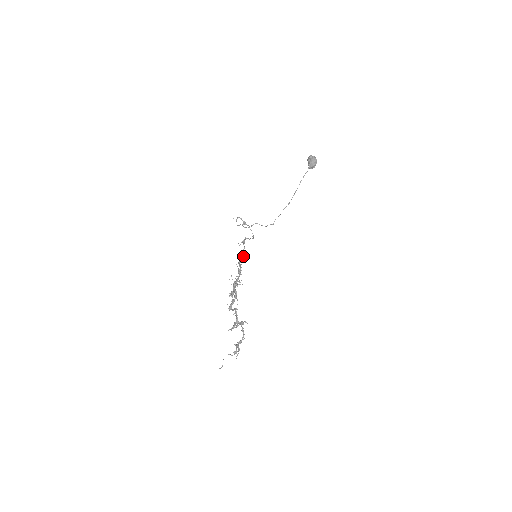
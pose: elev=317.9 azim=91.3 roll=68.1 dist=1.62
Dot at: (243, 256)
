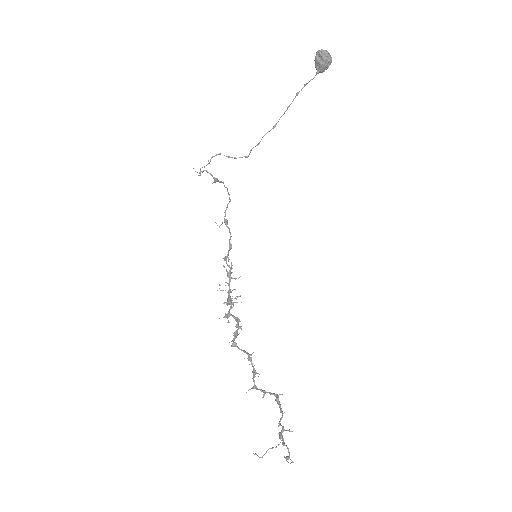
Dot at: (230, 249)
